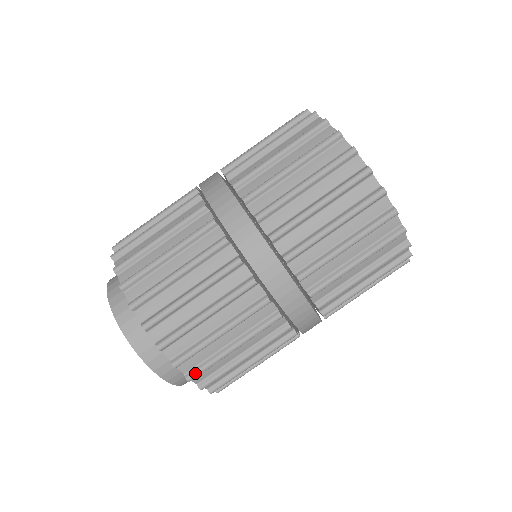
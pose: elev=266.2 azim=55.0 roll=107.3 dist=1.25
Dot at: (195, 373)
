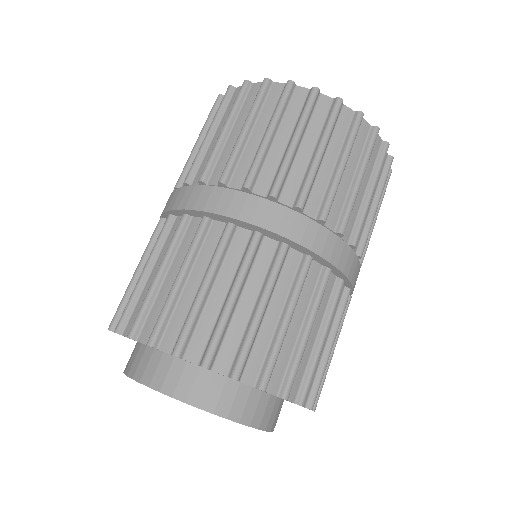
Dot at: (314, 398)
